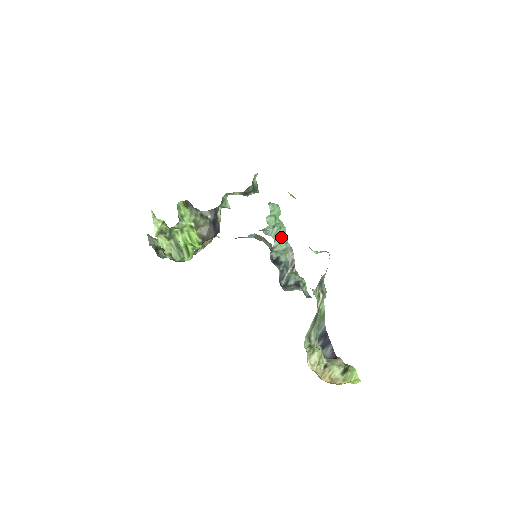
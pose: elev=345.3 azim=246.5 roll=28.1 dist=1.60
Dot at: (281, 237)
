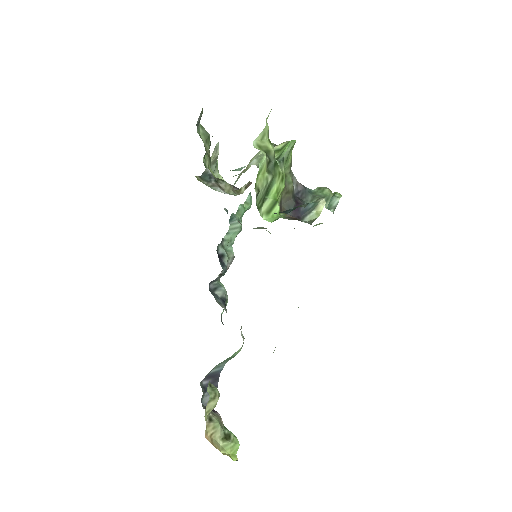
Dot at: (234, 235)
